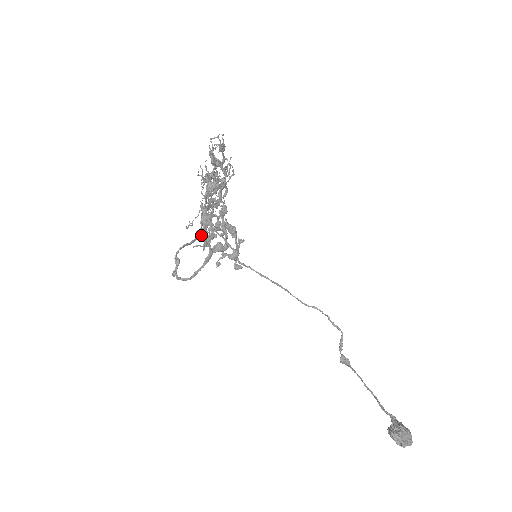
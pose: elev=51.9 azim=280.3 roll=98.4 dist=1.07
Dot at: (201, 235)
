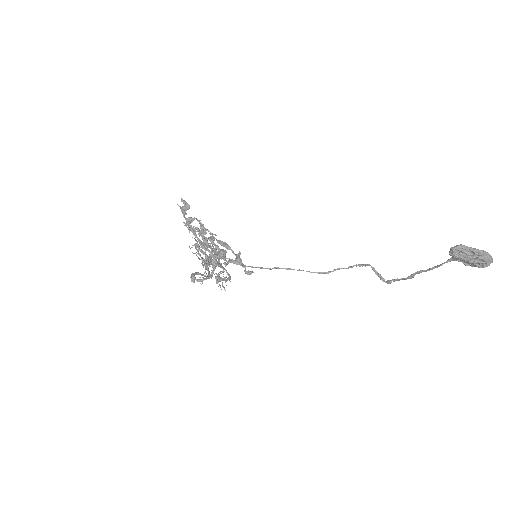
Dot at: (189, 226)
